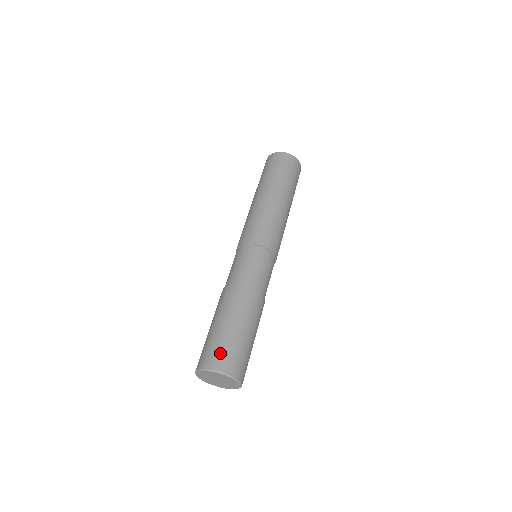
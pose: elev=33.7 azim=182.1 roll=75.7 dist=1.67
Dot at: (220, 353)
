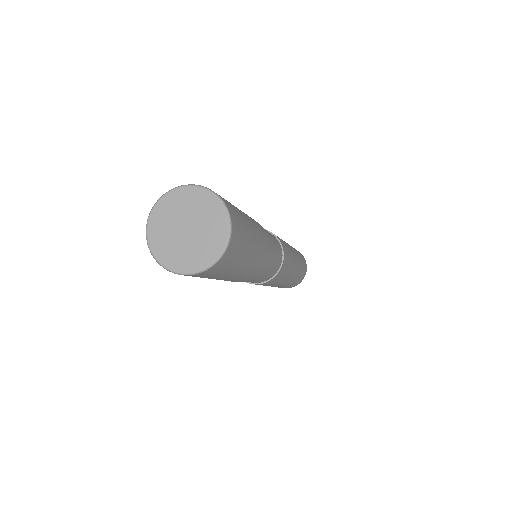
Dot at: occluded
